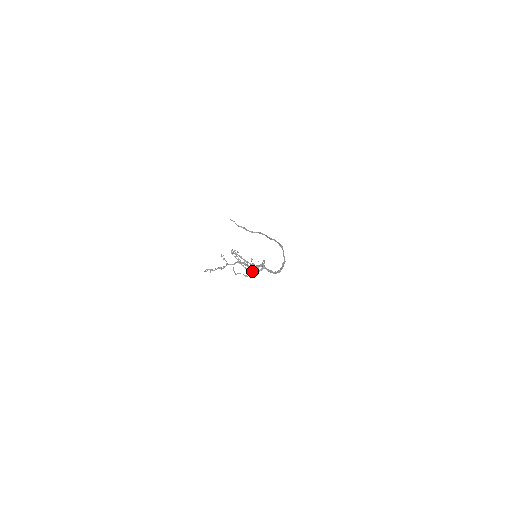
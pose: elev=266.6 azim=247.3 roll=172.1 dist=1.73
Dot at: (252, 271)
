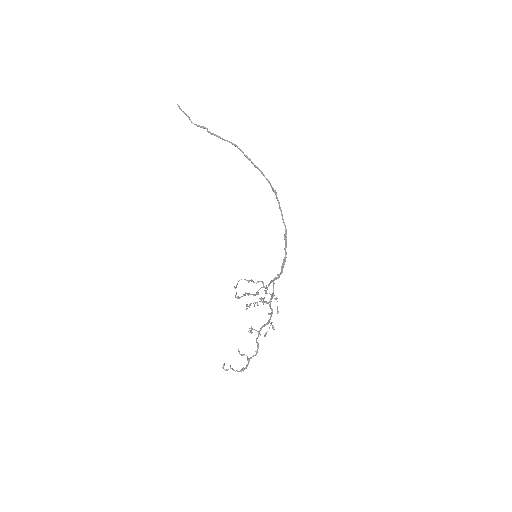
Dot at: occluded
